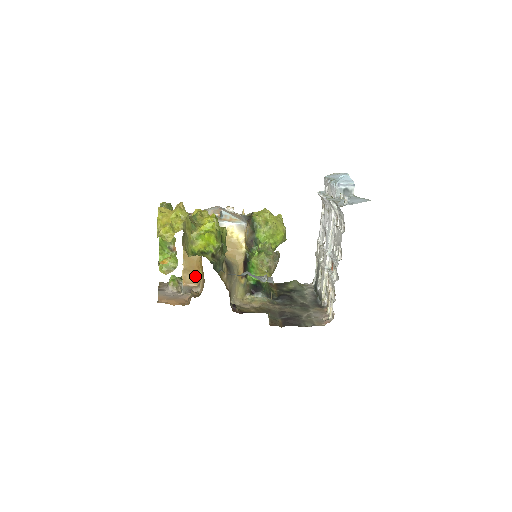
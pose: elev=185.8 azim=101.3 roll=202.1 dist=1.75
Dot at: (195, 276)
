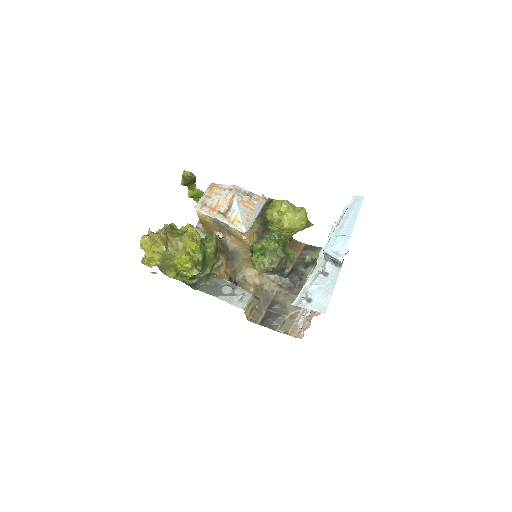
Dot at: occluded
